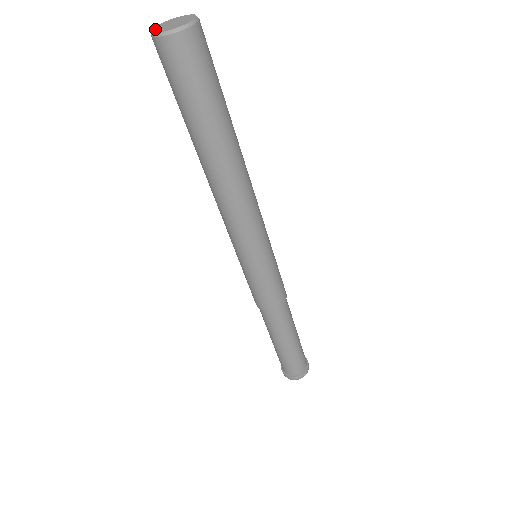
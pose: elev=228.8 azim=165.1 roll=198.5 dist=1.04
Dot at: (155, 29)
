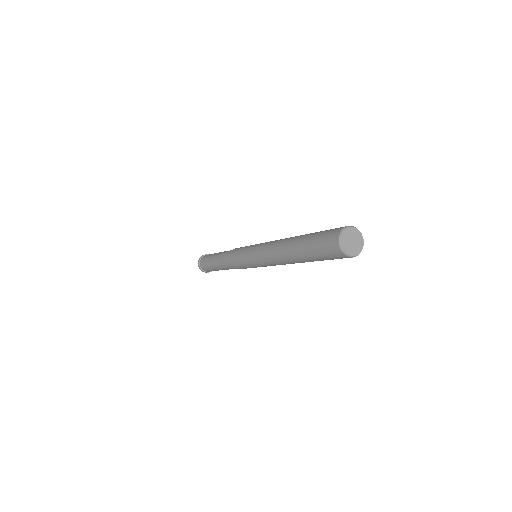
Dot at: (346, 233)
